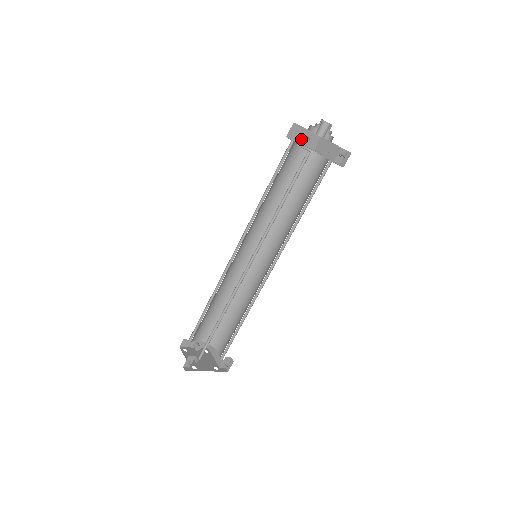
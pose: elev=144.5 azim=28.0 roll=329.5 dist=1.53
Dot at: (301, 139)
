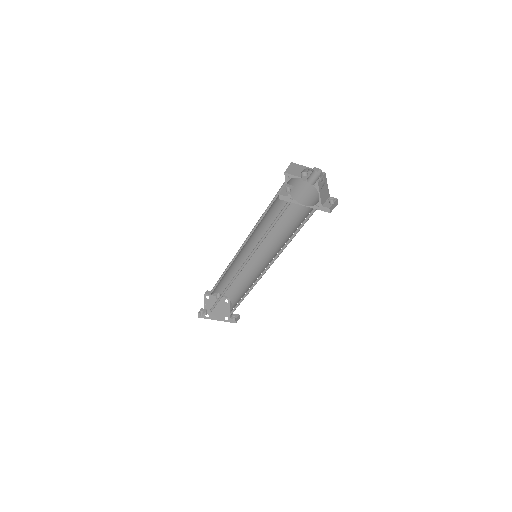
Dot at: (281, 190)
